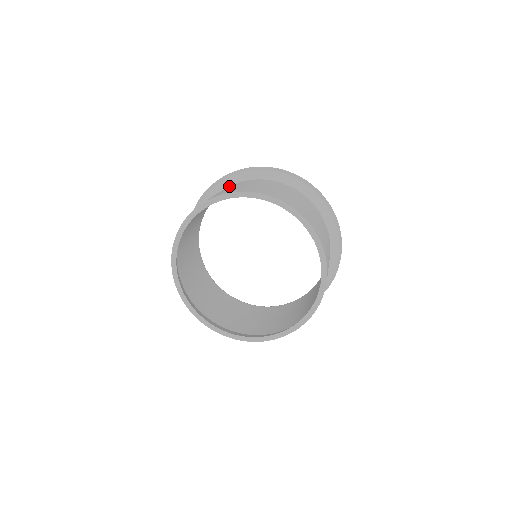
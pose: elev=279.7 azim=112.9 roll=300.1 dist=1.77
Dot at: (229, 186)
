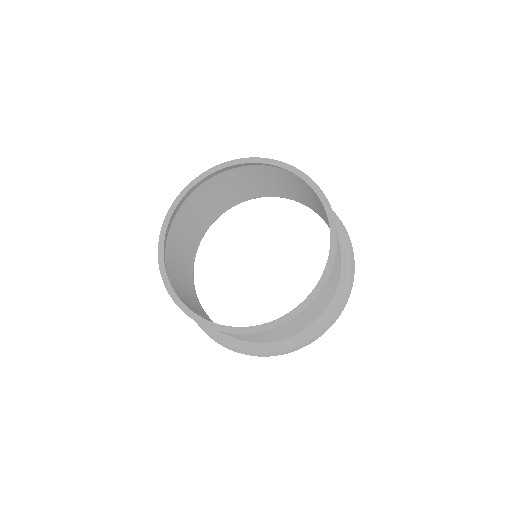
Dot at: occluded
